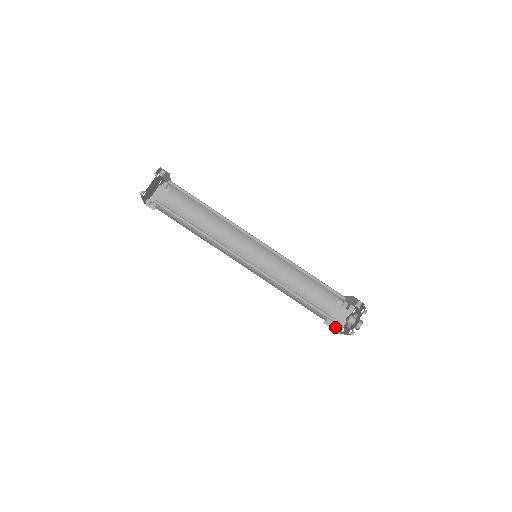
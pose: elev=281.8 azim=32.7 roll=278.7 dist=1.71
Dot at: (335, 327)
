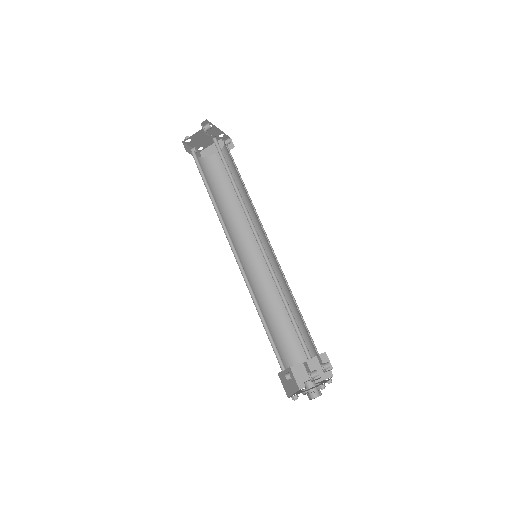
Dot at: (299, 380)
